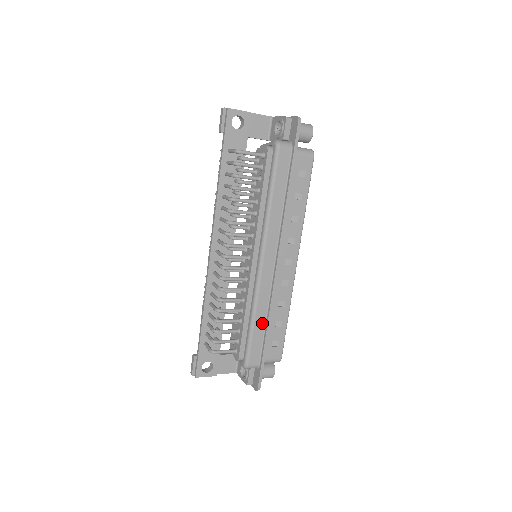
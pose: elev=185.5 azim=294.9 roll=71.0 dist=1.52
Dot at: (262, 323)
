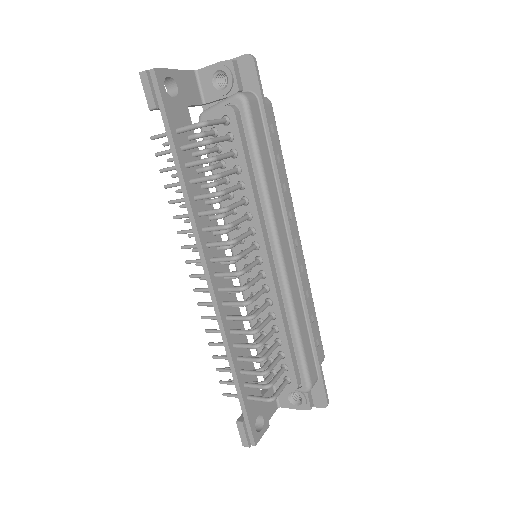
Dot at: (305, 328)
